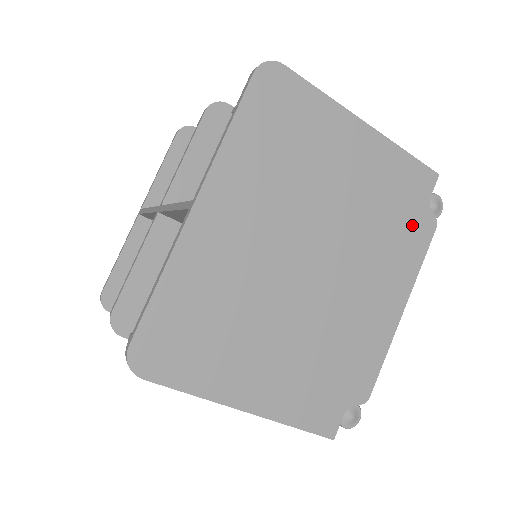
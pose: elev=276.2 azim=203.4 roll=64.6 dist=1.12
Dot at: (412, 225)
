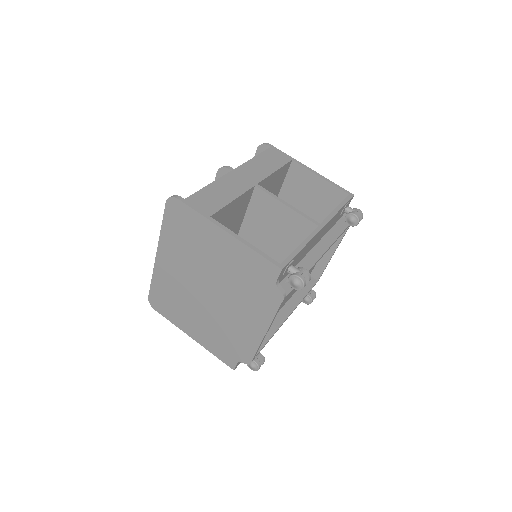
Dot at: (265, 293)
